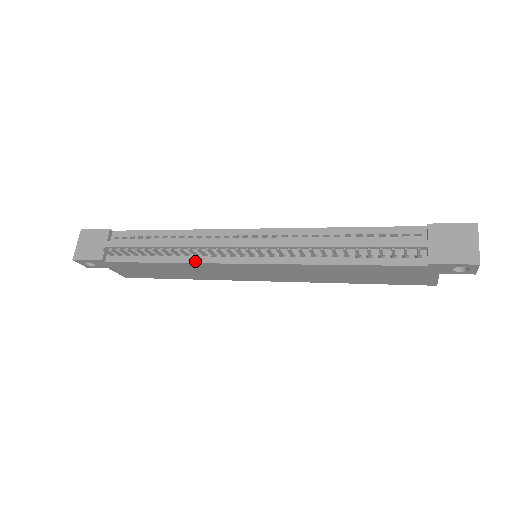
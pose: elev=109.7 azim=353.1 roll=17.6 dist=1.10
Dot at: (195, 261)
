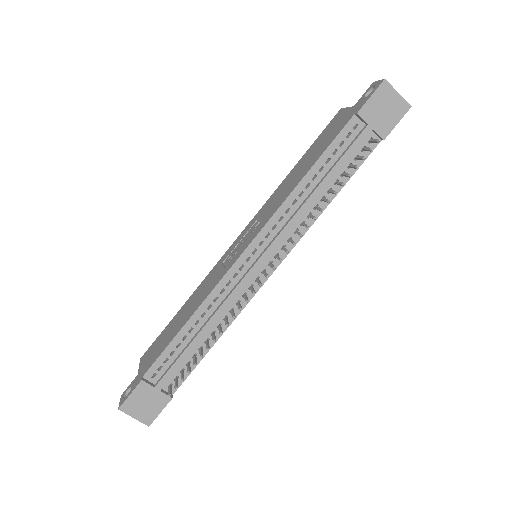
Dot at: (237, 314)
